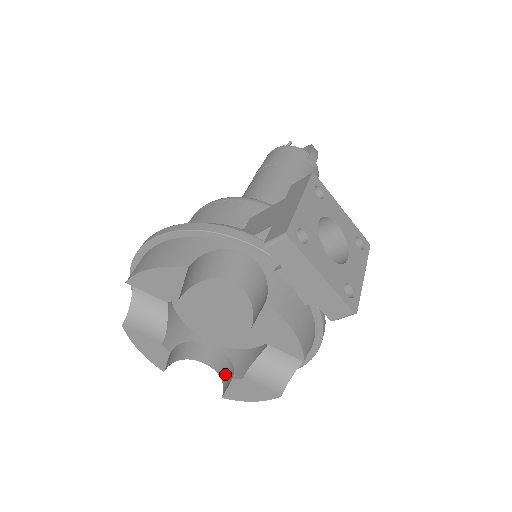
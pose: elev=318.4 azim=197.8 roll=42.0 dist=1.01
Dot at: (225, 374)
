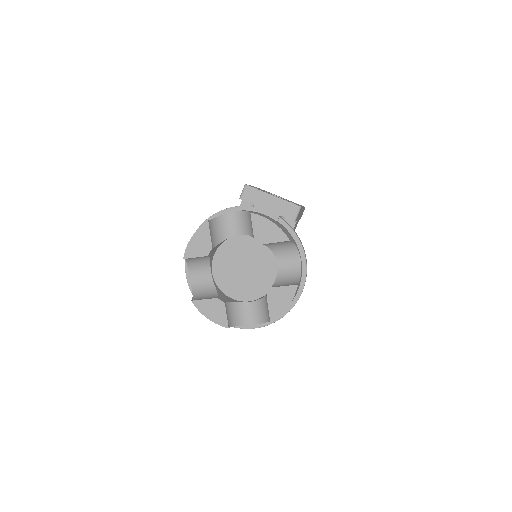
Dot at: (267, 312)
